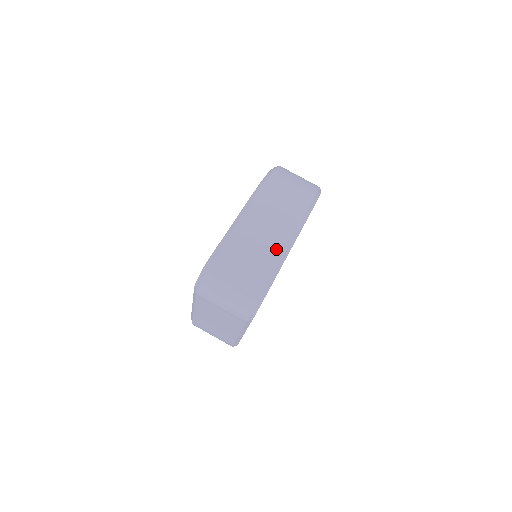
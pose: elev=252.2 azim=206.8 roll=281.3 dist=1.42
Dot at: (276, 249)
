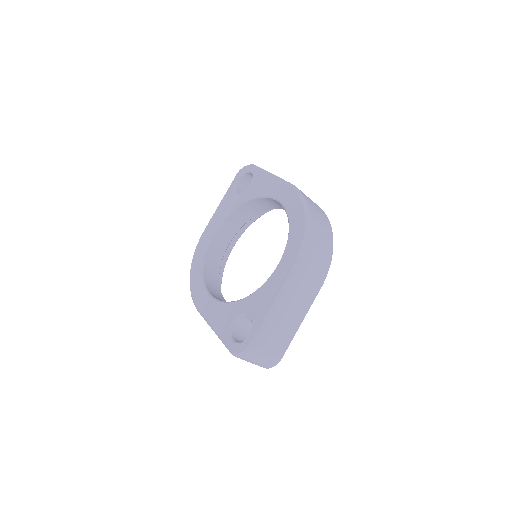
Dot at: (295, 325)
